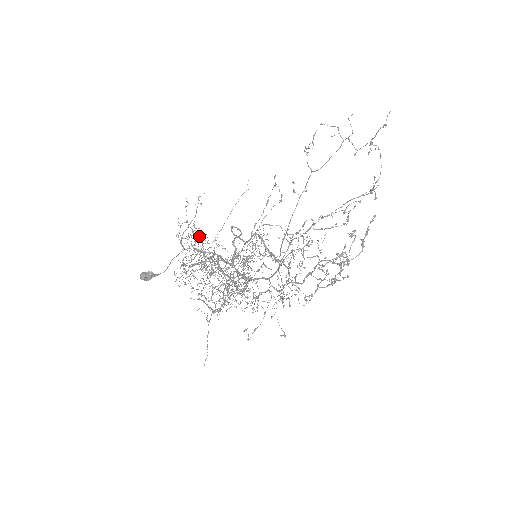
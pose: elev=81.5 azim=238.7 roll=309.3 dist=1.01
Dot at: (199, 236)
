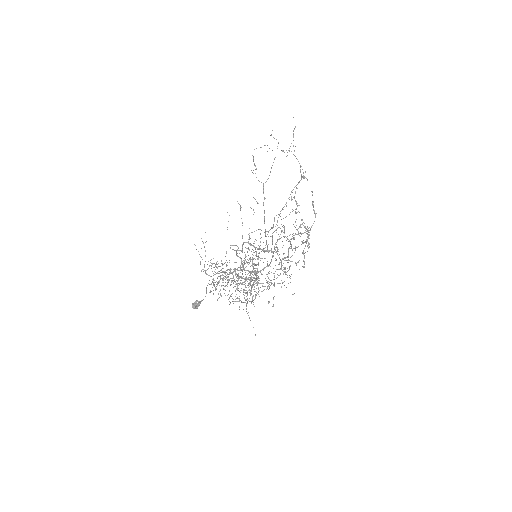
Dot at: occluded
